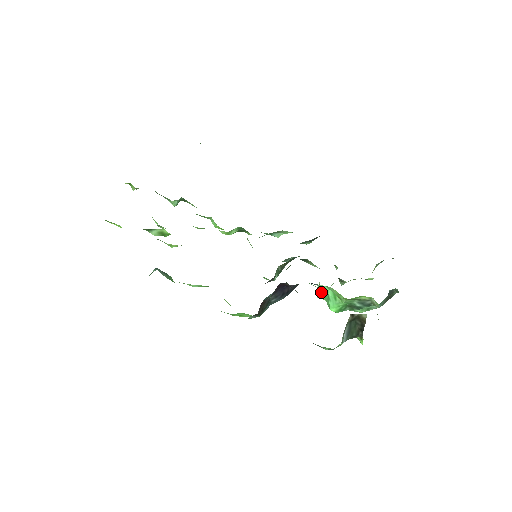
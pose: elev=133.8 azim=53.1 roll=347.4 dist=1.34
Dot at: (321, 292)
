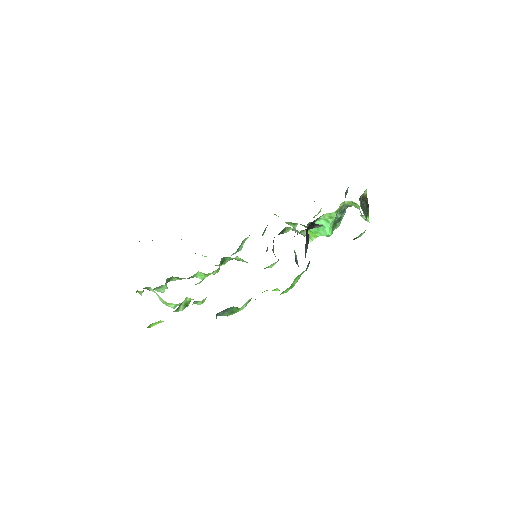
Dot at: (313, 233)
